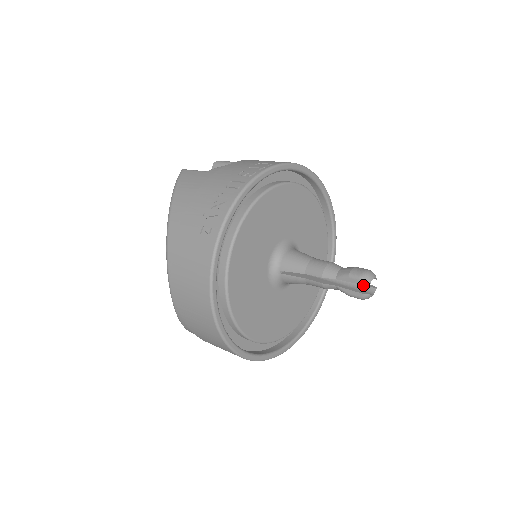
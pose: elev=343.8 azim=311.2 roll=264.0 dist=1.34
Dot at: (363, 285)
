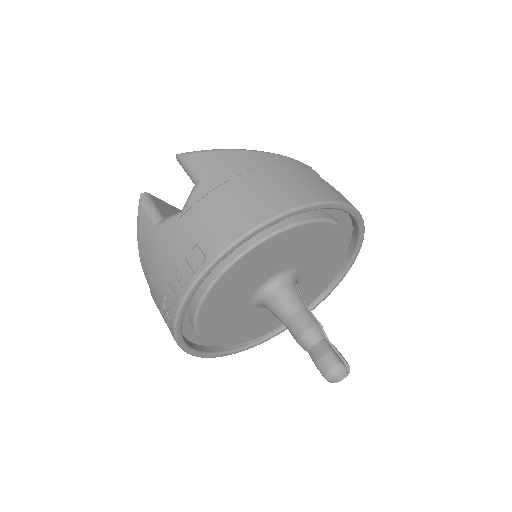
Dot at: occluded
